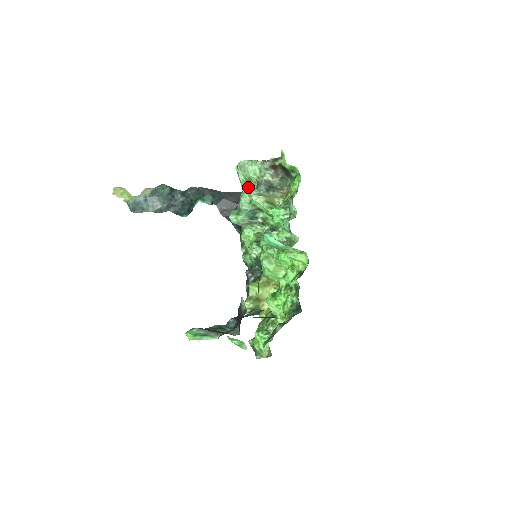
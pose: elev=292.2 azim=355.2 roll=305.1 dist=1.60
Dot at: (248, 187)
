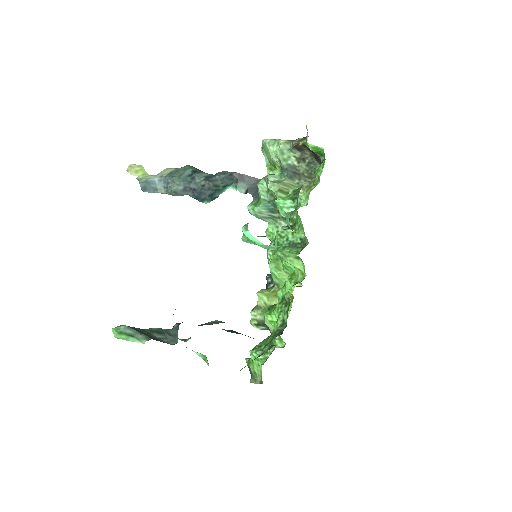
Dot at: (273, 173)
